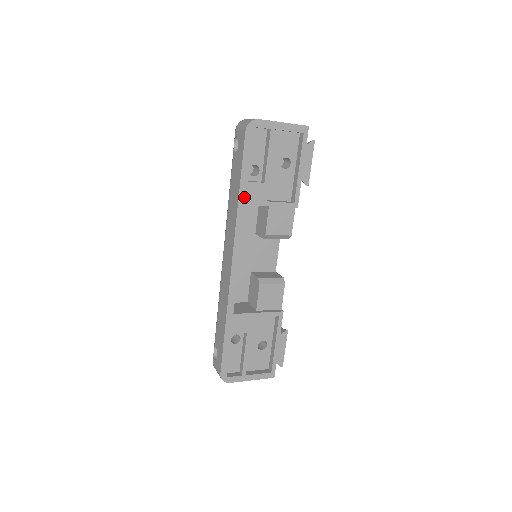
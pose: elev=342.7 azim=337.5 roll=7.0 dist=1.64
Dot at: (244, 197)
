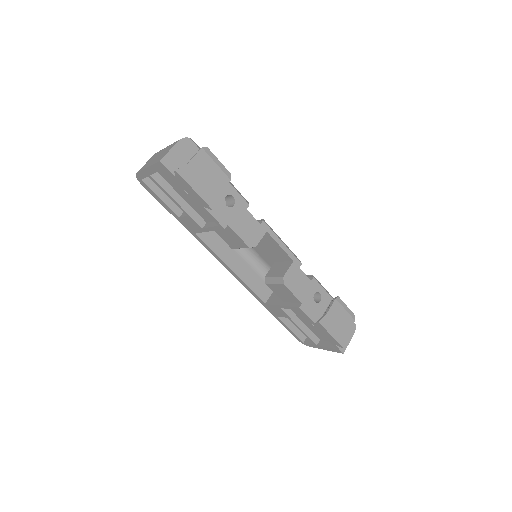
Dot at: (189, 228)
